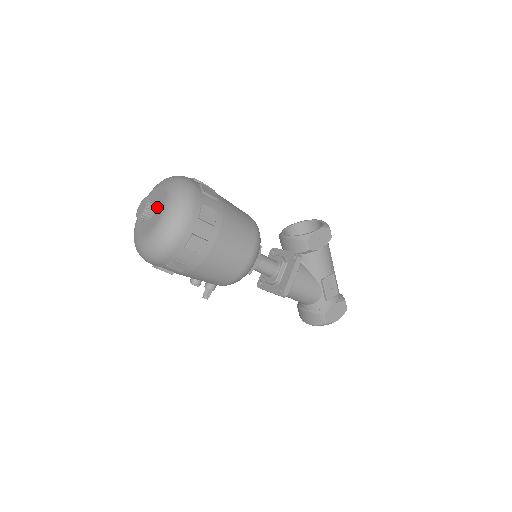
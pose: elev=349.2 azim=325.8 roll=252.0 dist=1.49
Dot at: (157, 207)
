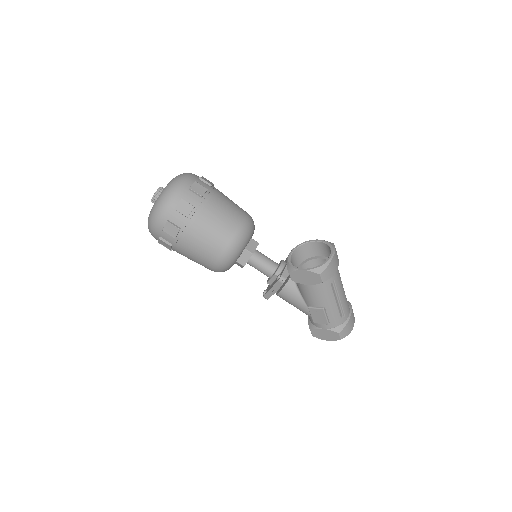
Dot at: occluded
